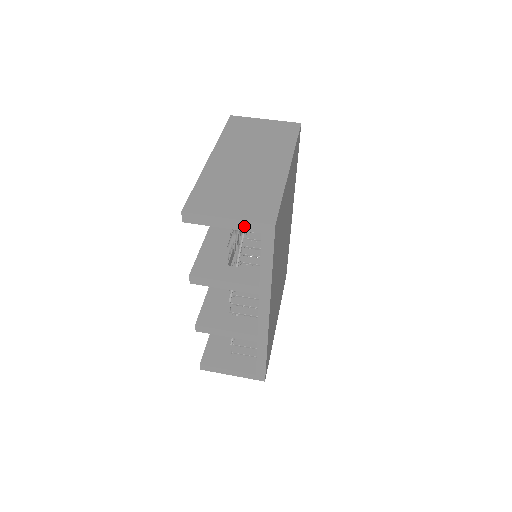
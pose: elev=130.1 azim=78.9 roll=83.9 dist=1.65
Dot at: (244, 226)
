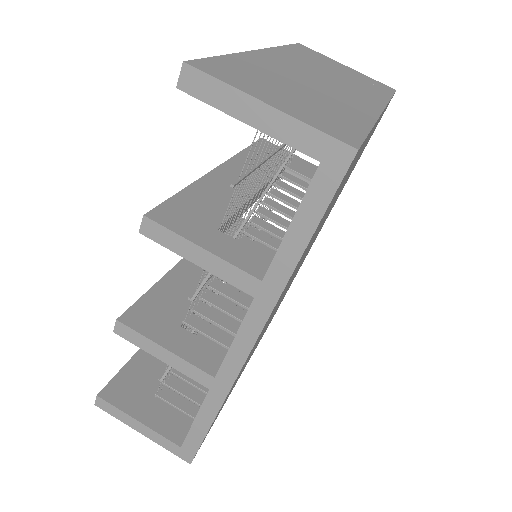
Dot at: (293, 134)
